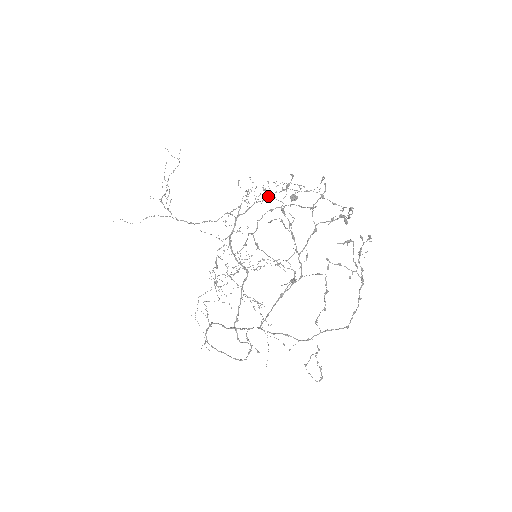
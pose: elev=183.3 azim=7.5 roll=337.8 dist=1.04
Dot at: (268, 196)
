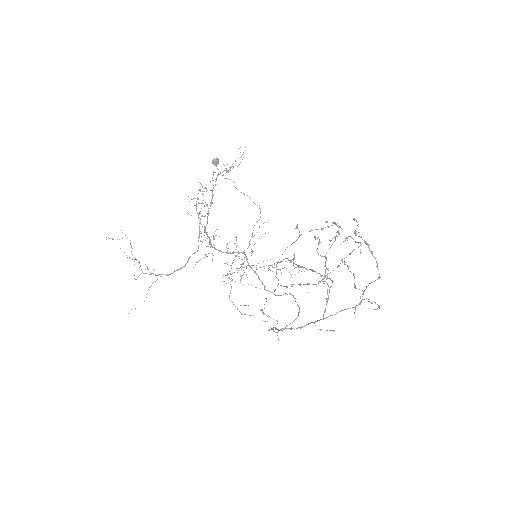
Dot at: (212, 196)
